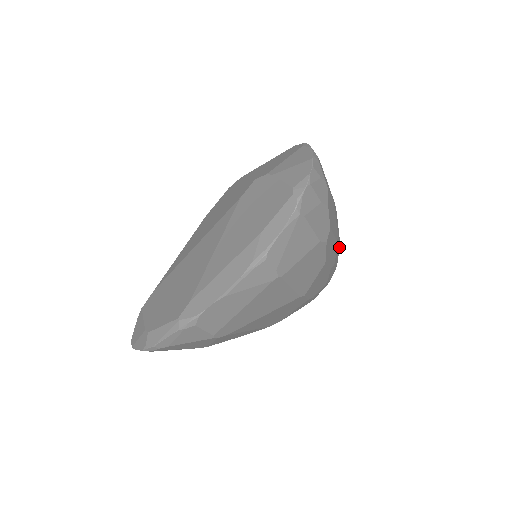
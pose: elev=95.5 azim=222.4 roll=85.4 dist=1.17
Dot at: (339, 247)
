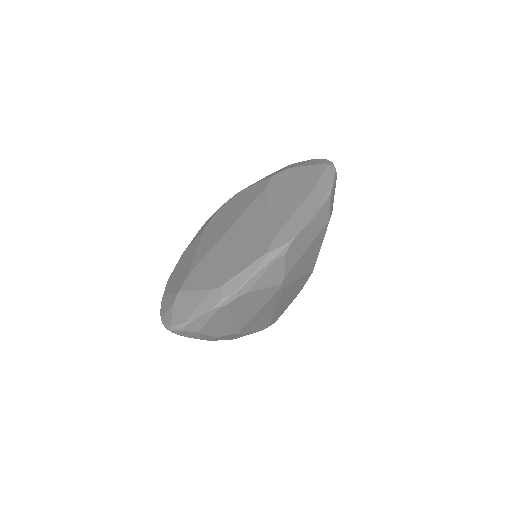
Dot at: occluded
